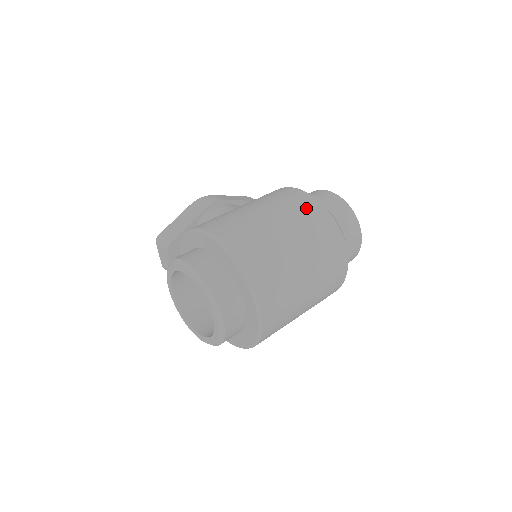
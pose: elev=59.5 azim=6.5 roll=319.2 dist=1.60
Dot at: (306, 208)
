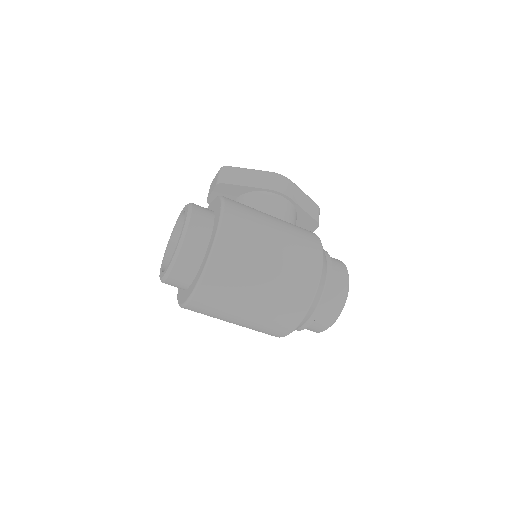
Dot at: (302, 280)
